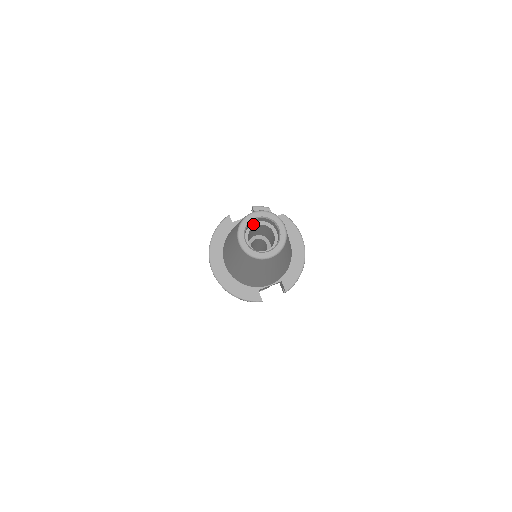
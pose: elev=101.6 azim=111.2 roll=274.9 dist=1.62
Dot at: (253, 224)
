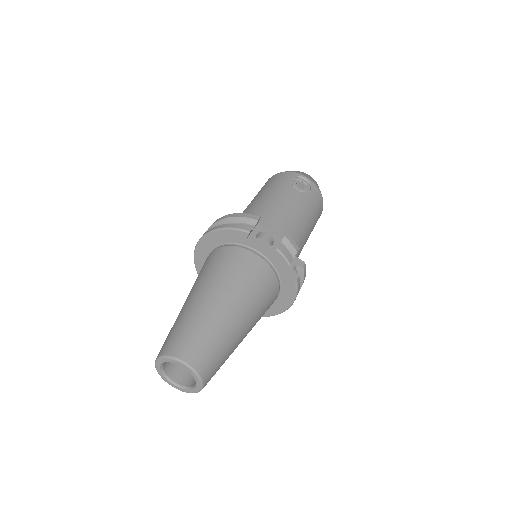
Dot at: occluded
